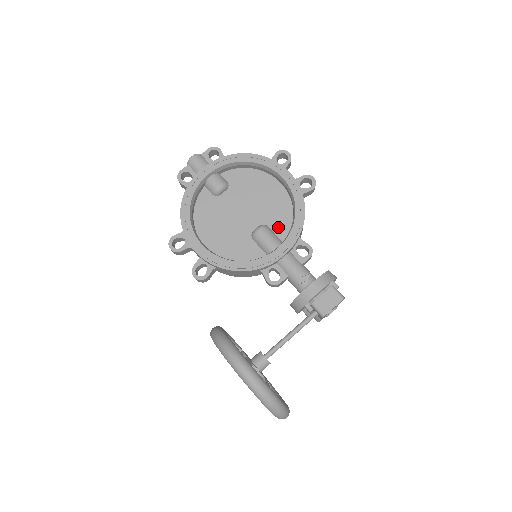
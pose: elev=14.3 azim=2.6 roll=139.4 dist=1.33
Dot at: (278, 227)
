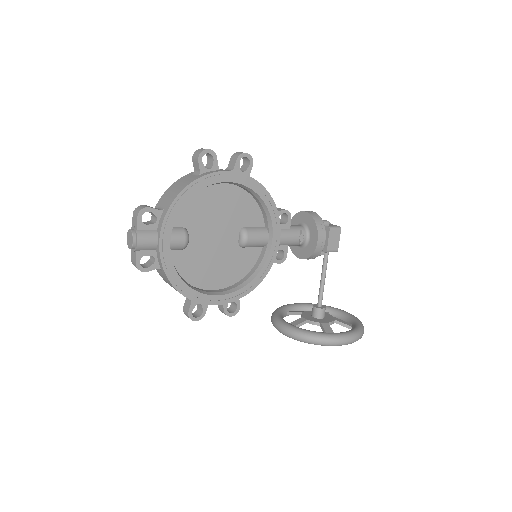
Dot at: (252, 220)
